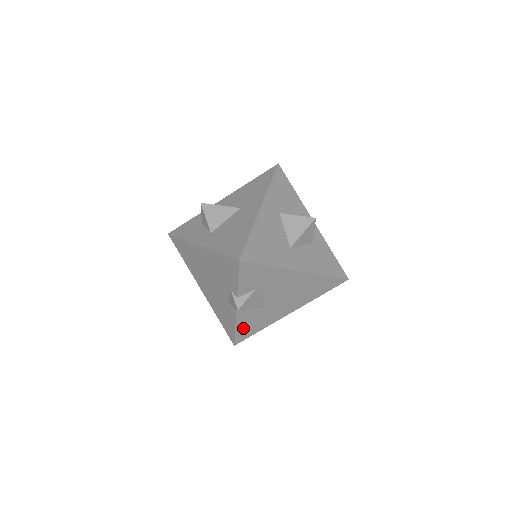
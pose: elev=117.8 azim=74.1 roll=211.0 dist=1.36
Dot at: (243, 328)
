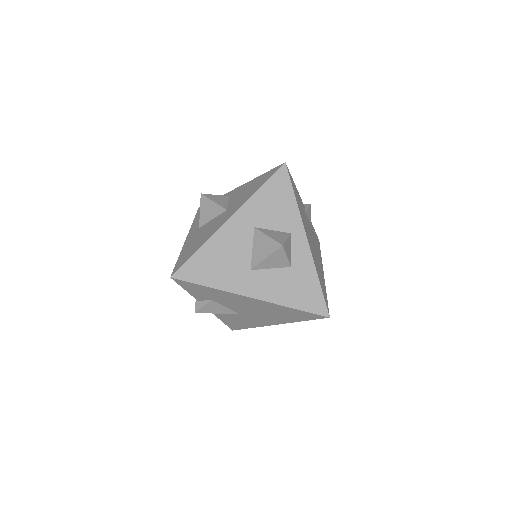
Dot at: (229, 321)
